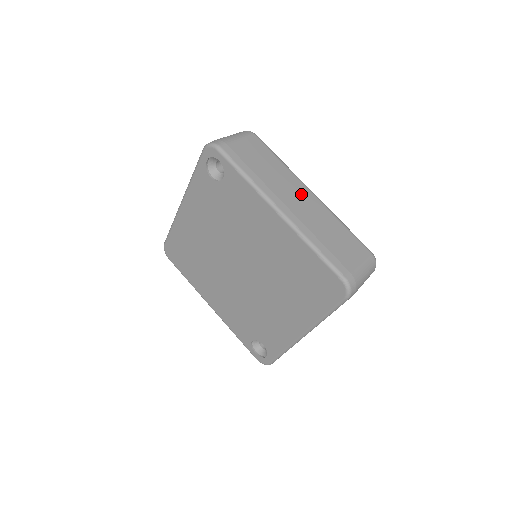
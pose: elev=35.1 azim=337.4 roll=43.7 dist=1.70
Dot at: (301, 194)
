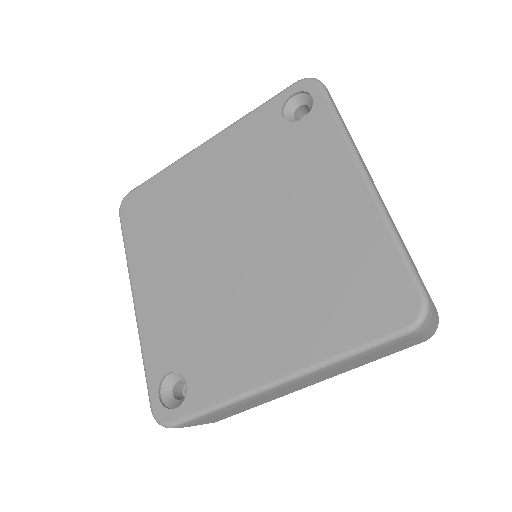
Dot at: occluded
